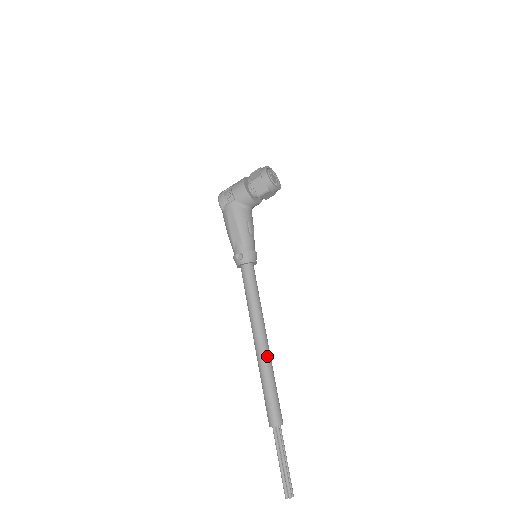
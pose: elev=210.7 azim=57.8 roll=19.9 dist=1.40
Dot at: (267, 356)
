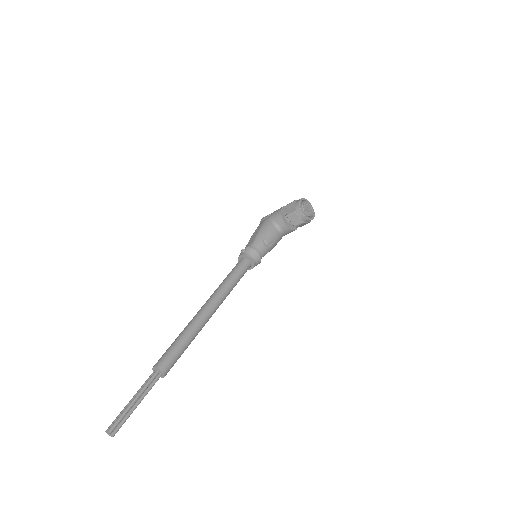
Dot at: (200, 318)
